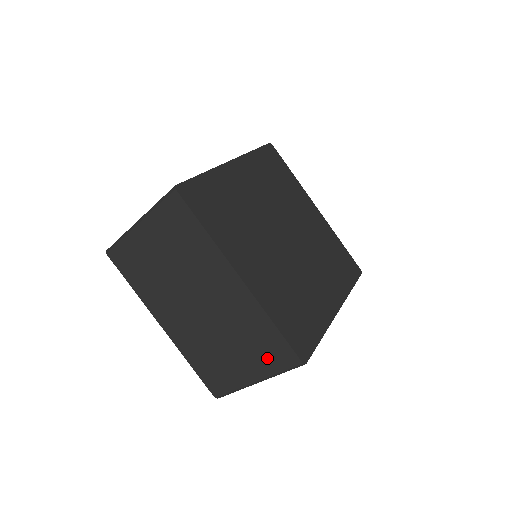
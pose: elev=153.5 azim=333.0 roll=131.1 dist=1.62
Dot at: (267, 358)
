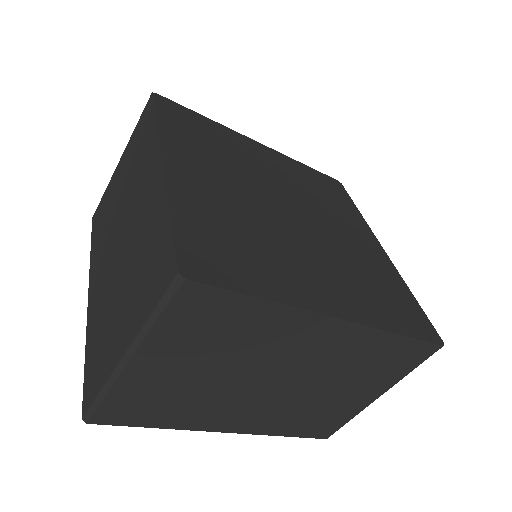
Dot at: (147, 289)
